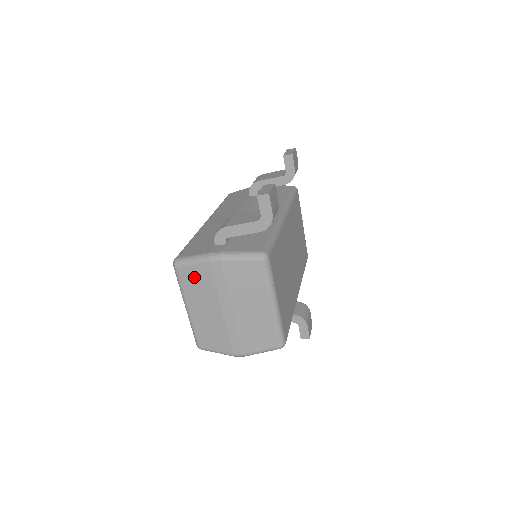
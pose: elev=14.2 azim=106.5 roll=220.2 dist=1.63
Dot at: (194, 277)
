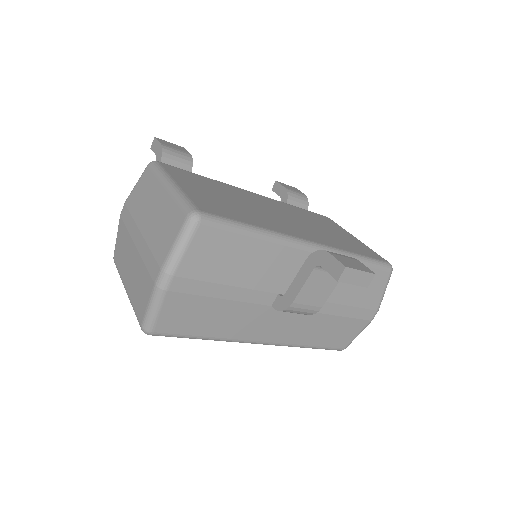
Dot at: (120, 247)
